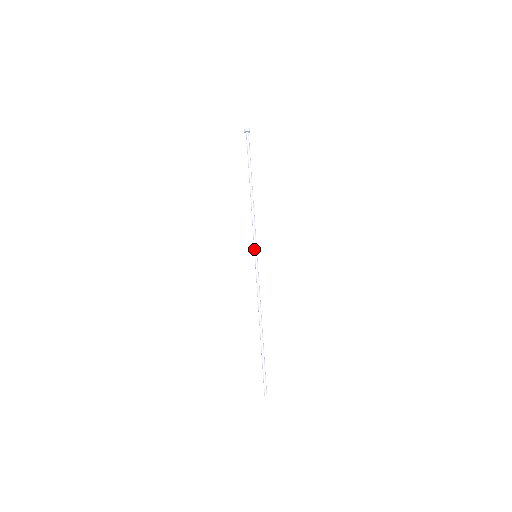
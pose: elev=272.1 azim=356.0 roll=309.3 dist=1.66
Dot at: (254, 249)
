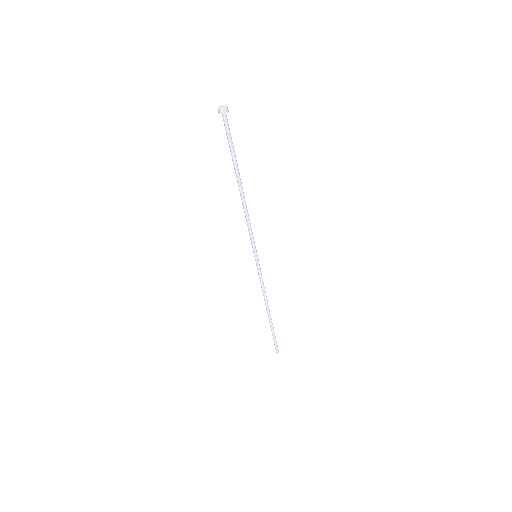
Dot at: (253, 249)
